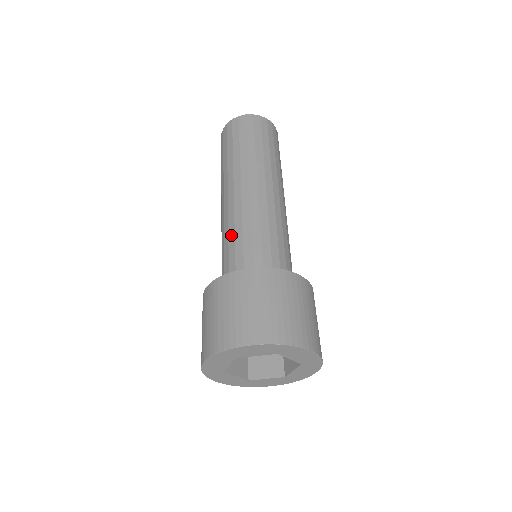
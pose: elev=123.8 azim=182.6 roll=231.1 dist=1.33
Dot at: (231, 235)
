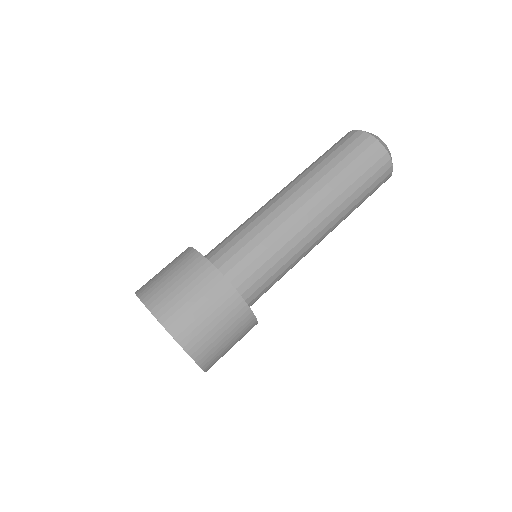
Dot at: (260, 237)
